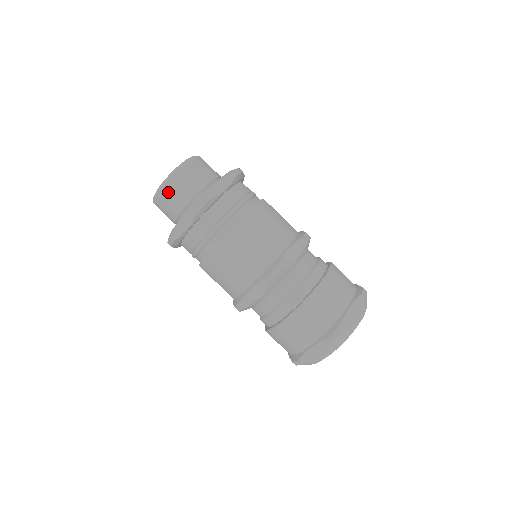
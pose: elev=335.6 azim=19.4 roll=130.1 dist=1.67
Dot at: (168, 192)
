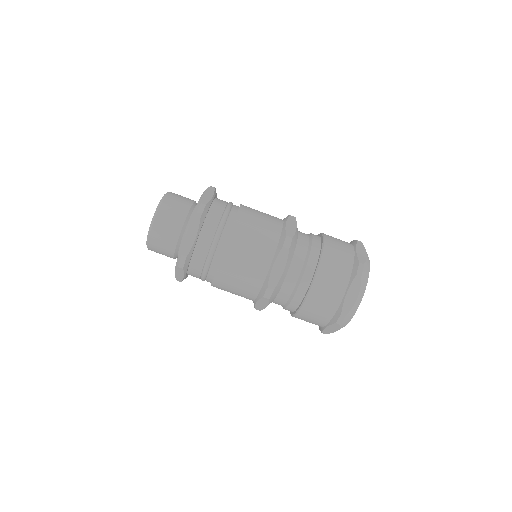
Dot at: (162, 221)
